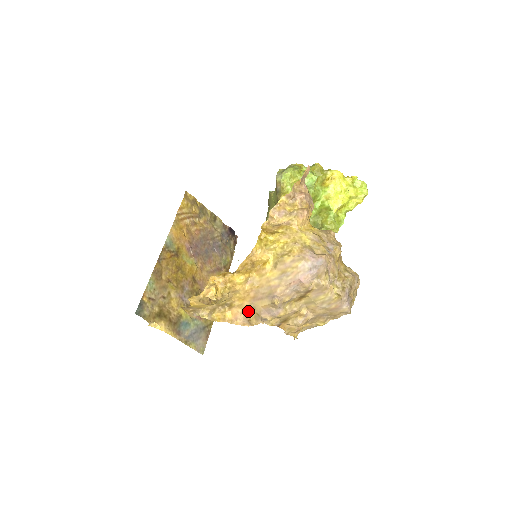
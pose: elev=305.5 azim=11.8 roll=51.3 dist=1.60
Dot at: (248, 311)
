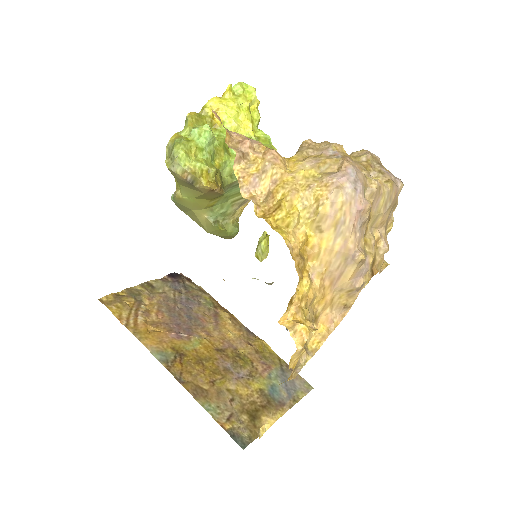
Dot at: (337, 301)
